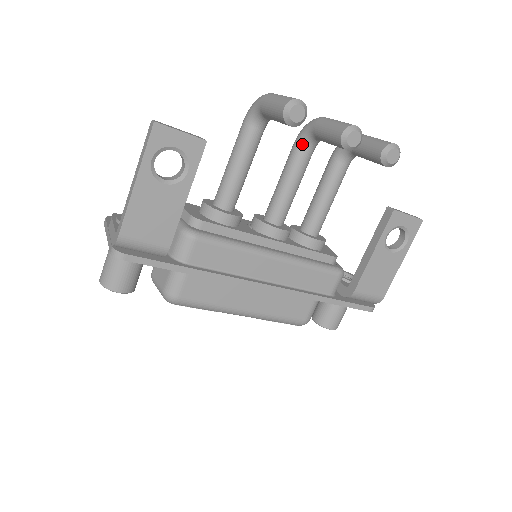
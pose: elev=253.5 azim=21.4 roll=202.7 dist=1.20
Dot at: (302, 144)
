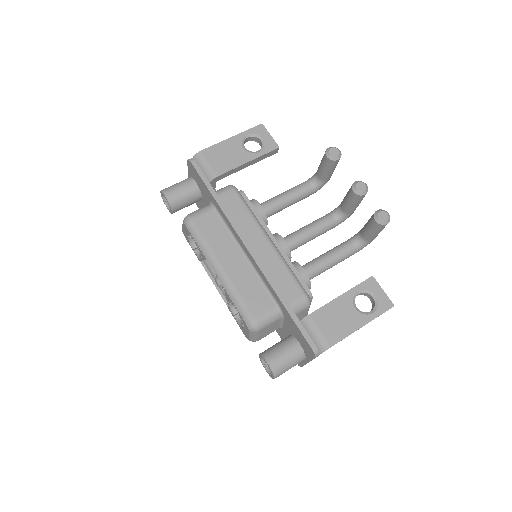
Dot at: (331, 213)
